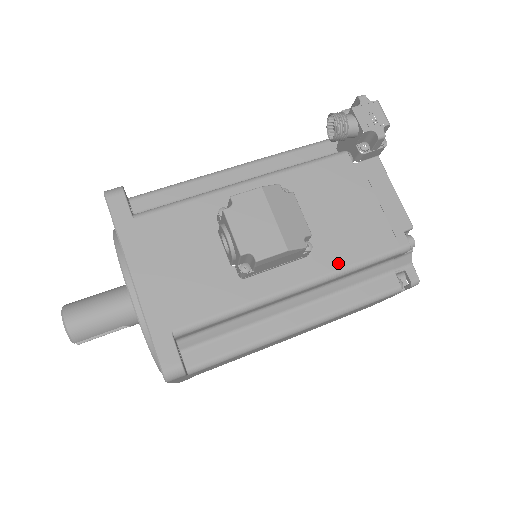
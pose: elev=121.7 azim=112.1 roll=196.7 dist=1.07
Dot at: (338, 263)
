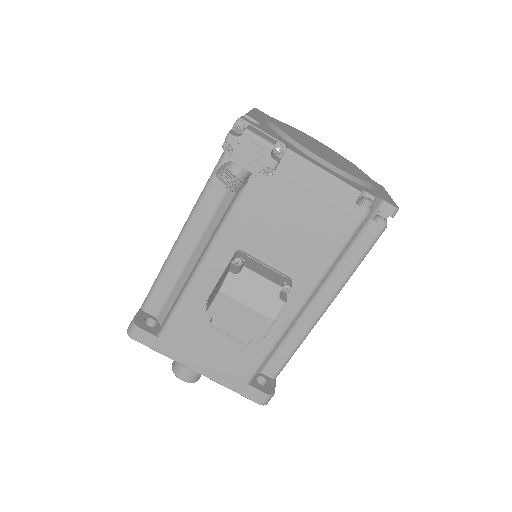
Dot at: (318, 270)
